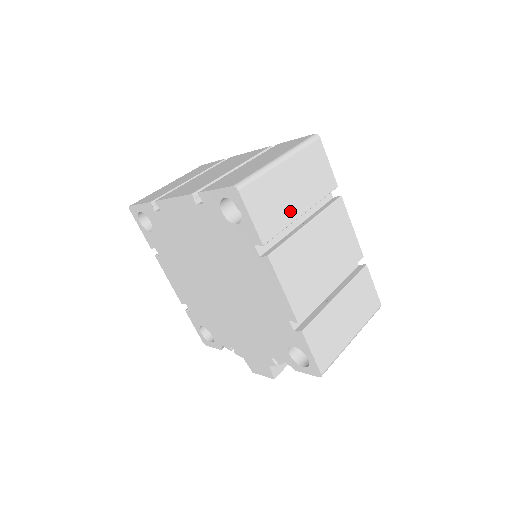
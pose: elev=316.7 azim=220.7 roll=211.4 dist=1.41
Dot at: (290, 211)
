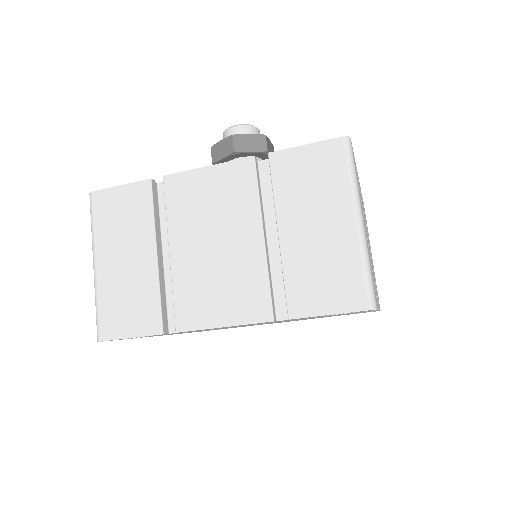
Dot at: occluded
